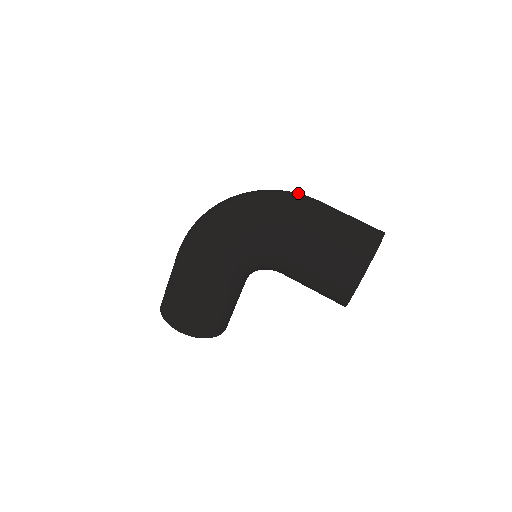
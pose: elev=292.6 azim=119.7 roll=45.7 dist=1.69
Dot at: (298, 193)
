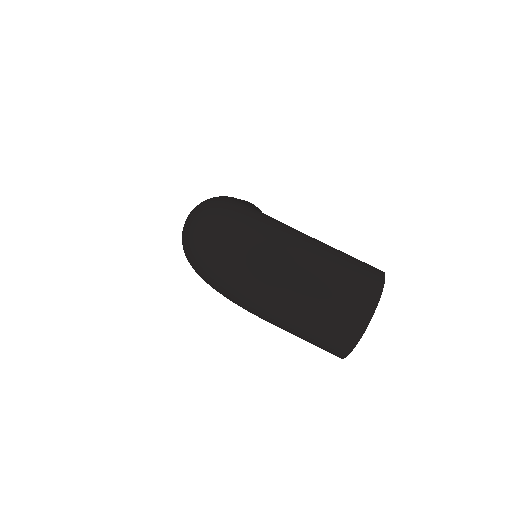
Dot at: (263, 265)
